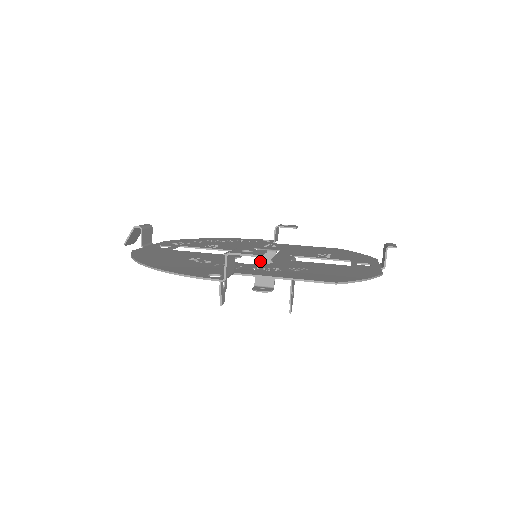
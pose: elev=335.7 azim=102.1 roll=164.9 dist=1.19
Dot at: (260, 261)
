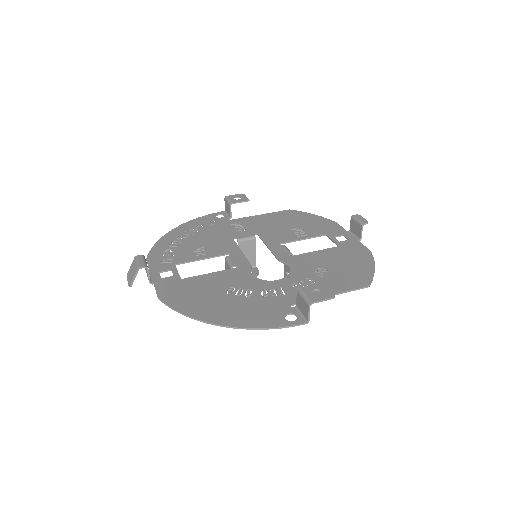
Dot at: (242, 249)
